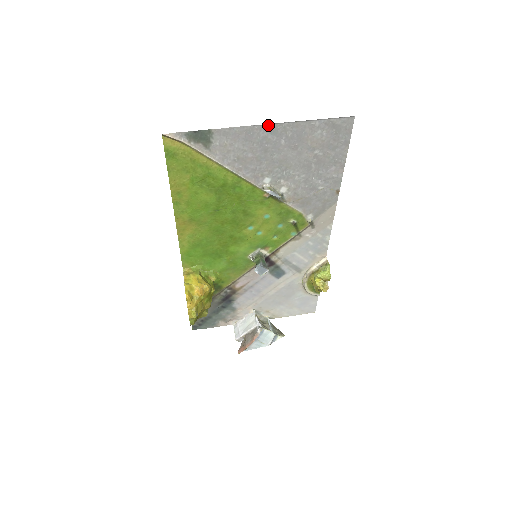
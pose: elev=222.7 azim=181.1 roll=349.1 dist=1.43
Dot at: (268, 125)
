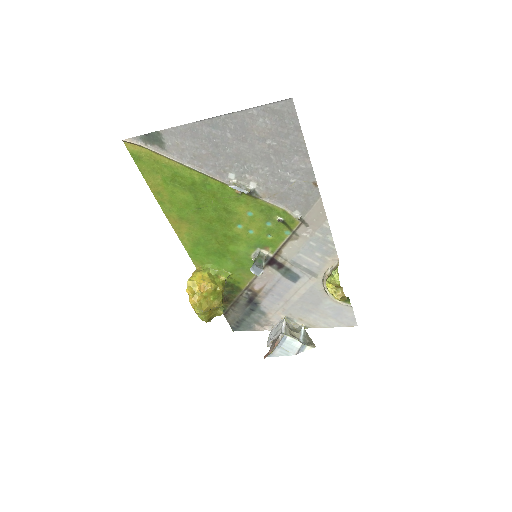
Dot at: (207, 120)
